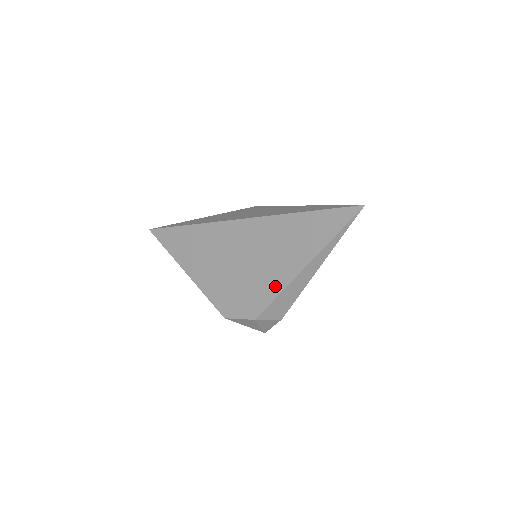
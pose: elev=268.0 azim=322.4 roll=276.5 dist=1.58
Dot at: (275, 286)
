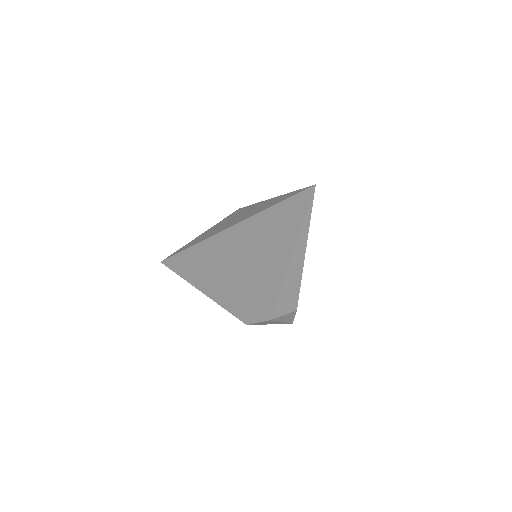
Dot at: (273, 285)
